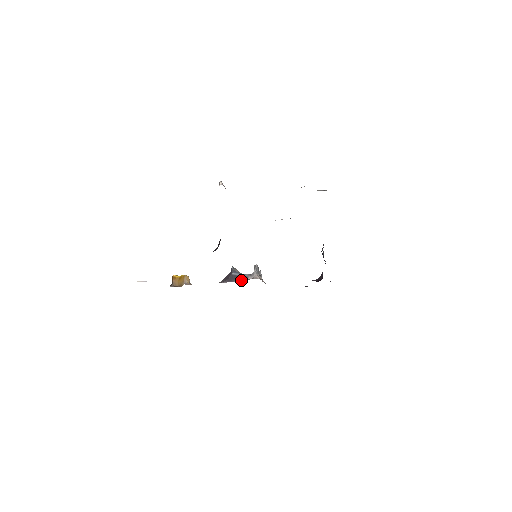
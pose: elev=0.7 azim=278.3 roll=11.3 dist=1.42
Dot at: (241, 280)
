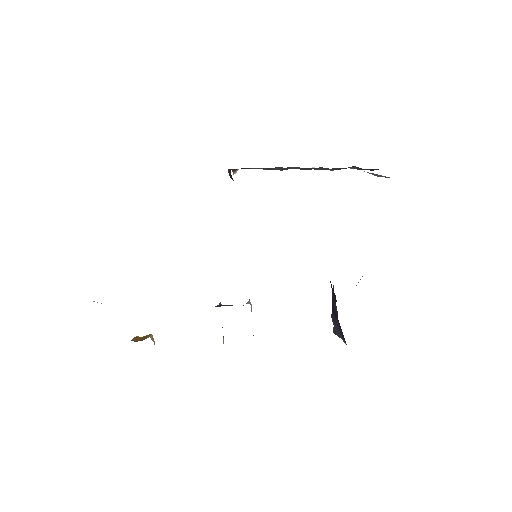
Dot at: (230, 305)
